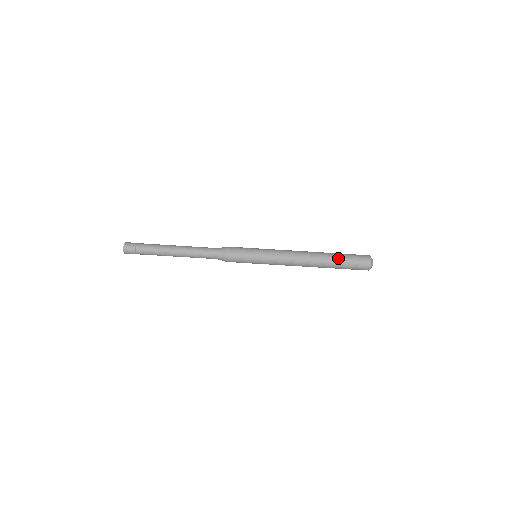
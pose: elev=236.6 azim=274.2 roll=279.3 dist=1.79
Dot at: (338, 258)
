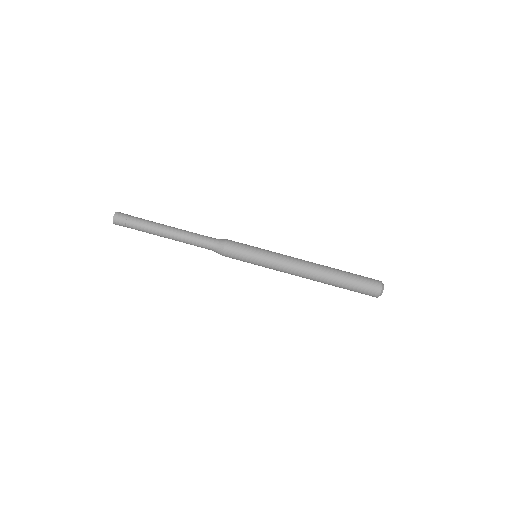
Dot at: (345, 281)
